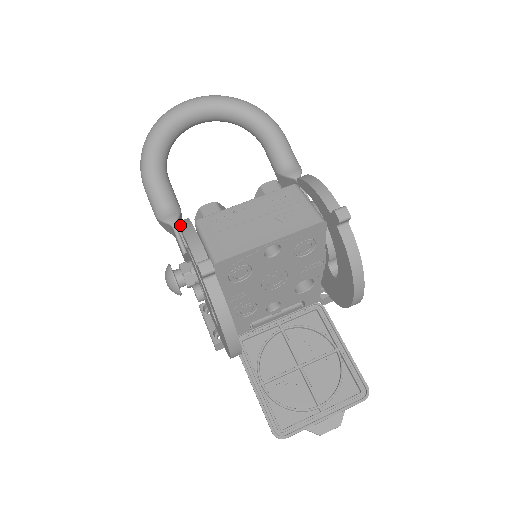
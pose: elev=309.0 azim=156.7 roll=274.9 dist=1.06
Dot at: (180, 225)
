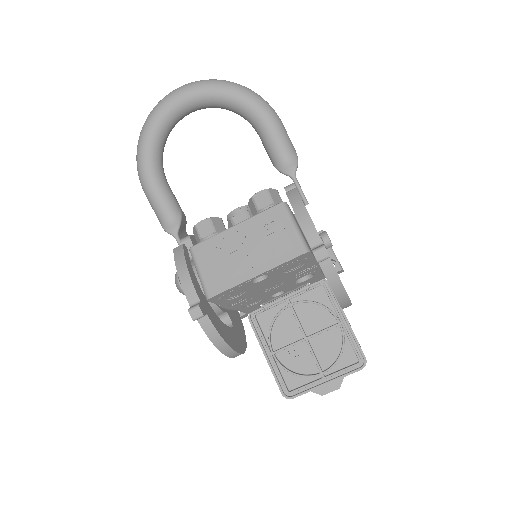
Dot at: (175, 258)
